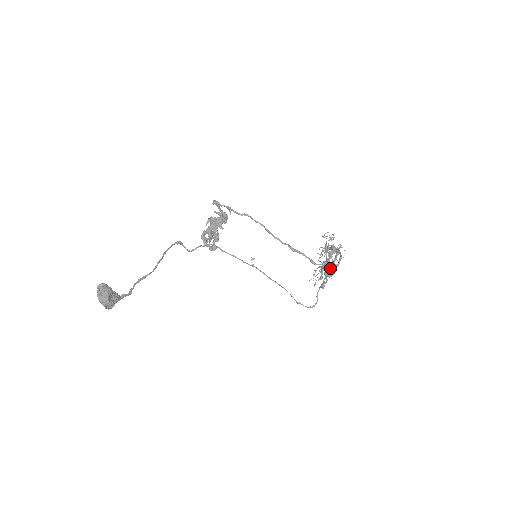
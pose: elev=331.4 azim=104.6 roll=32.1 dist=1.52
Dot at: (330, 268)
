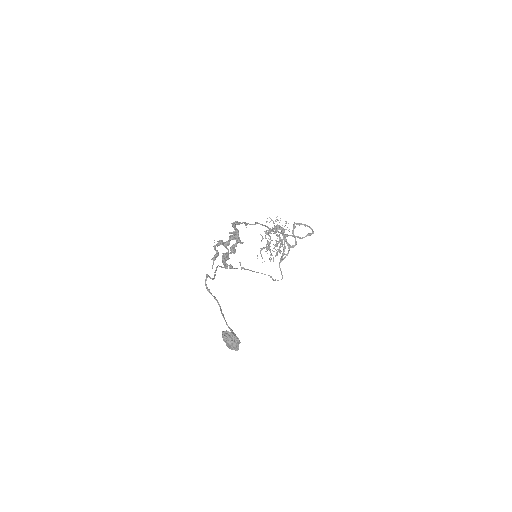
Dot at: (284, 242)
